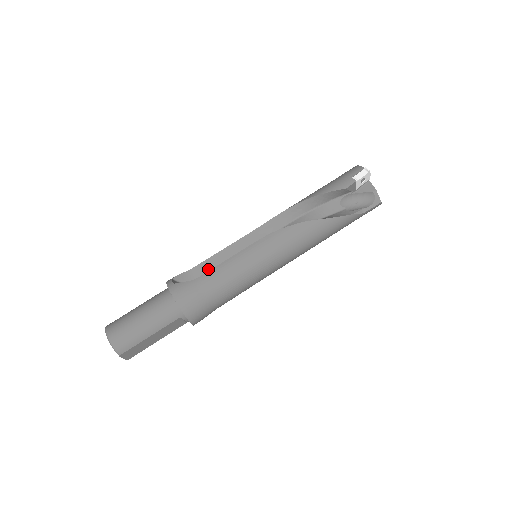
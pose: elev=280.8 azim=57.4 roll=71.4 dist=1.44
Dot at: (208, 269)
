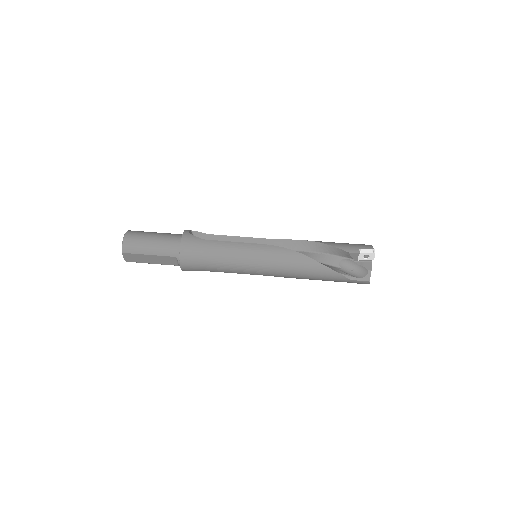
Dot at: occluded
